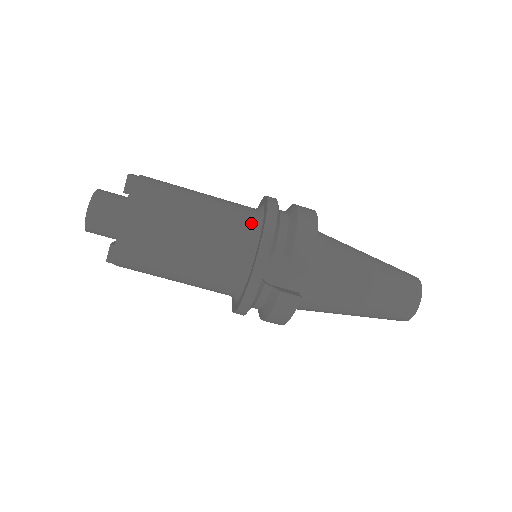
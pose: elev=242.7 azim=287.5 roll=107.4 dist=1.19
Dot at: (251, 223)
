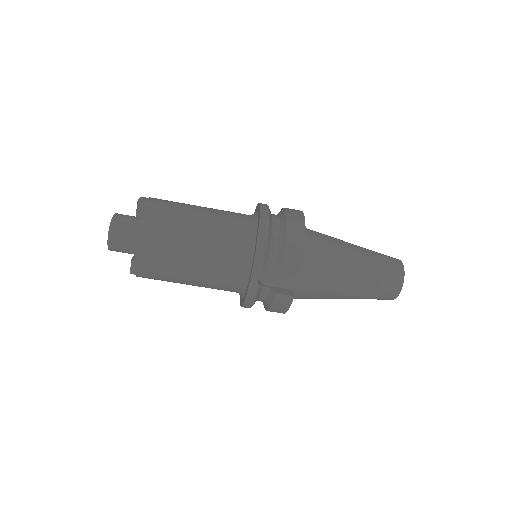
Dot at: (247, 235)
